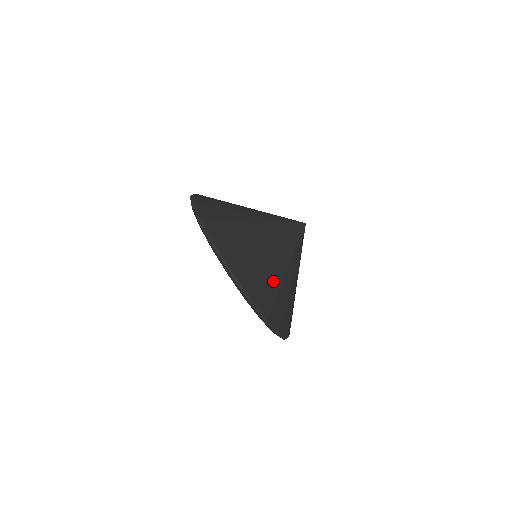
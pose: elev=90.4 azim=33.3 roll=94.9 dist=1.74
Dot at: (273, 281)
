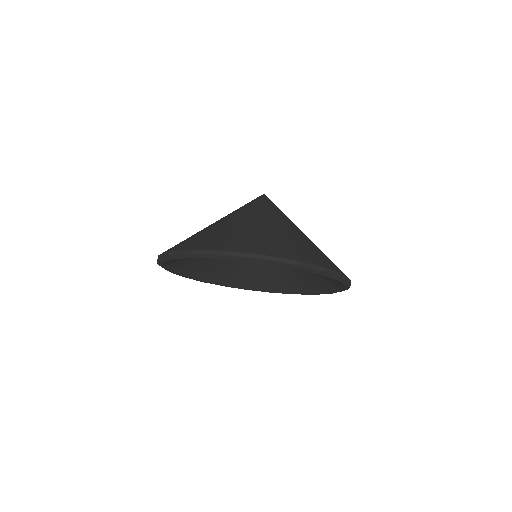
Dot at: (295, 241)
